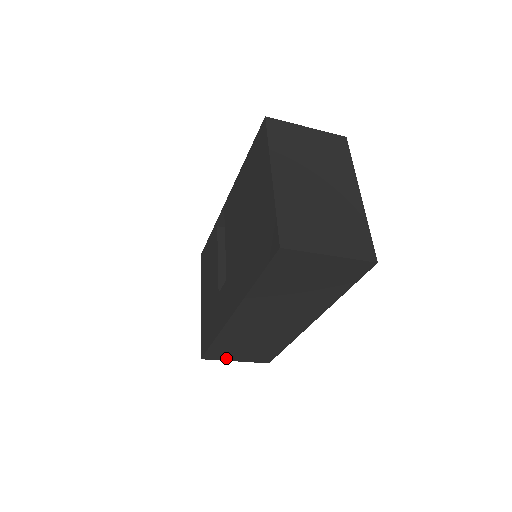
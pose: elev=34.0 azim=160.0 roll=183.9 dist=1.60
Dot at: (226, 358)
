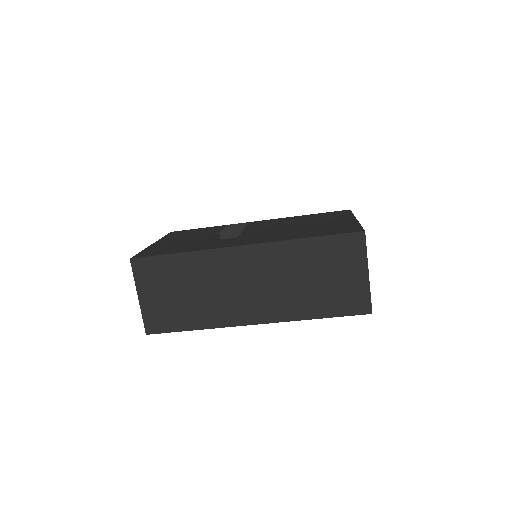
Dot at: (142, 284)
